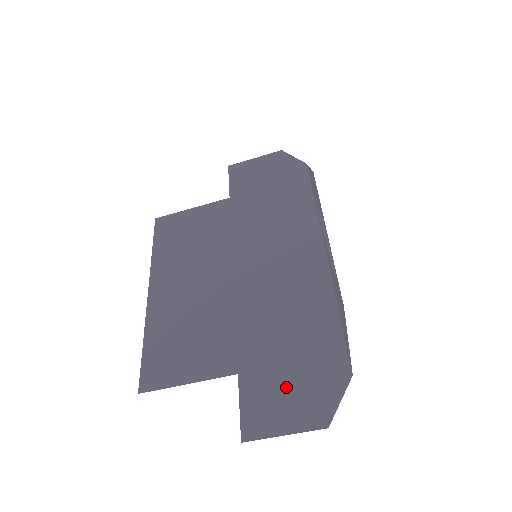
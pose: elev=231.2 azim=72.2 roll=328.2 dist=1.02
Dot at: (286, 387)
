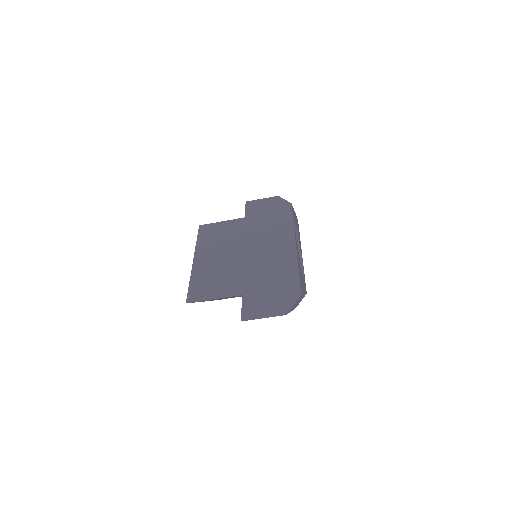
Dot at: (267, 300)
